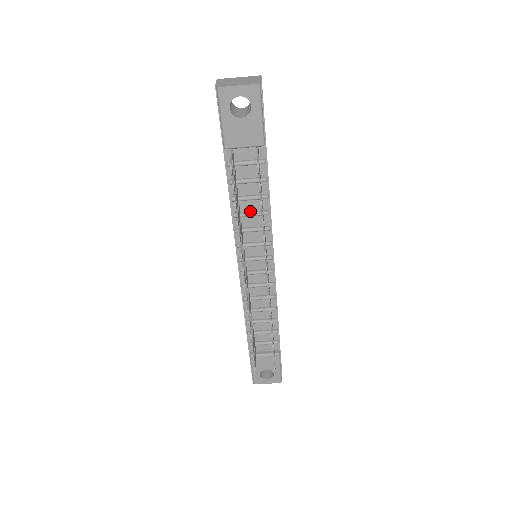
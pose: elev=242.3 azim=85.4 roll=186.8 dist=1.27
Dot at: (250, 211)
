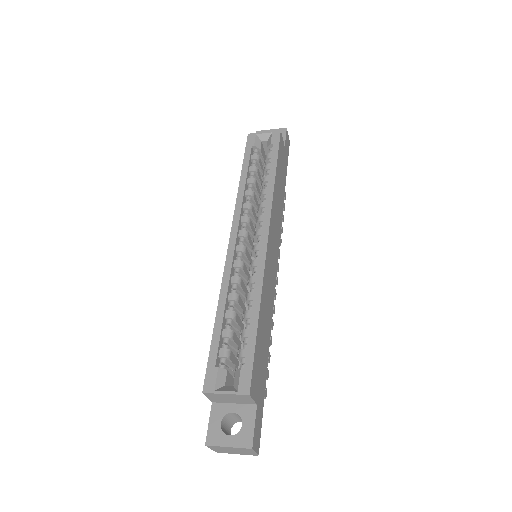
Dot at: occluded
